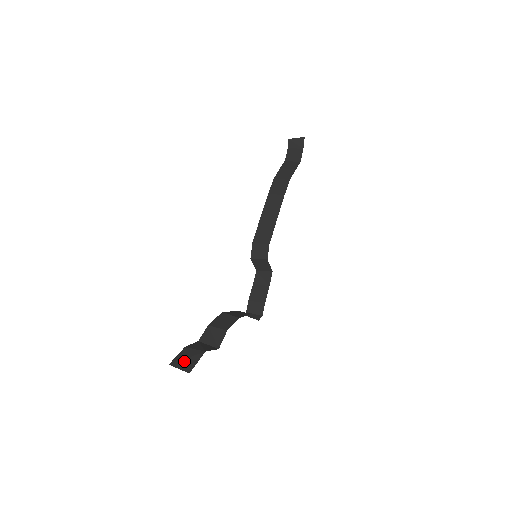
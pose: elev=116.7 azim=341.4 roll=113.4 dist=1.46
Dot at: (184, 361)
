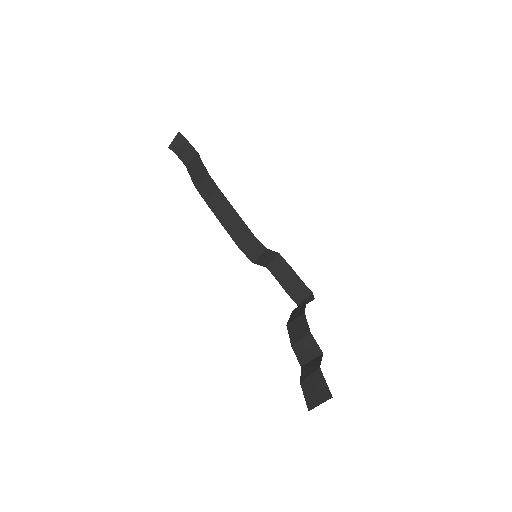
Dot at: (315, 394)
